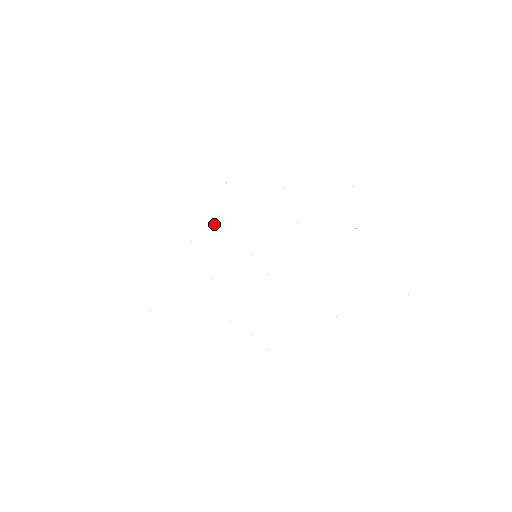
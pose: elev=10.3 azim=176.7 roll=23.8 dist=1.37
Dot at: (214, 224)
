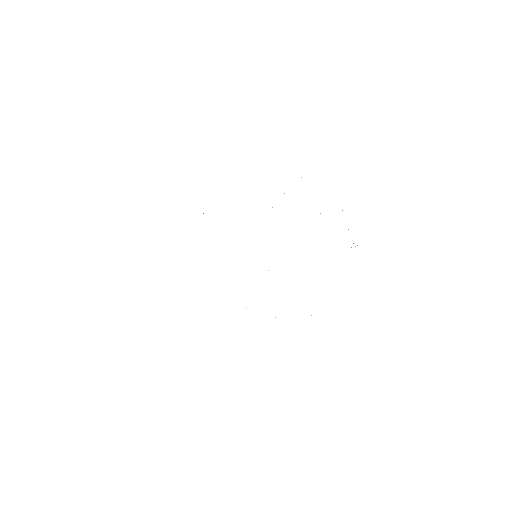
Dot at: occluded
